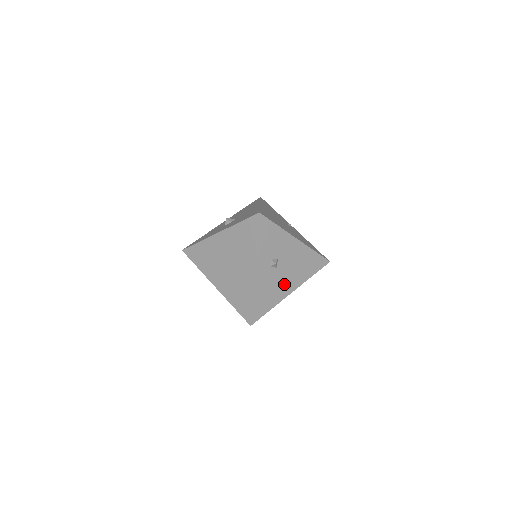
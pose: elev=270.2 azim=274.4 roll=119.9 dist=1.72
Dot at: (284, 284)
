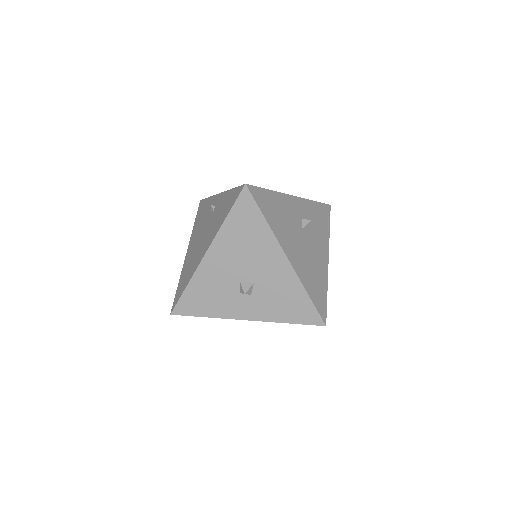
Dot at: (292, 243)
